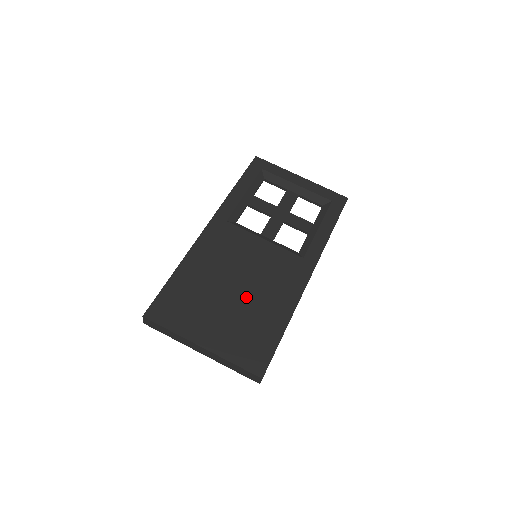
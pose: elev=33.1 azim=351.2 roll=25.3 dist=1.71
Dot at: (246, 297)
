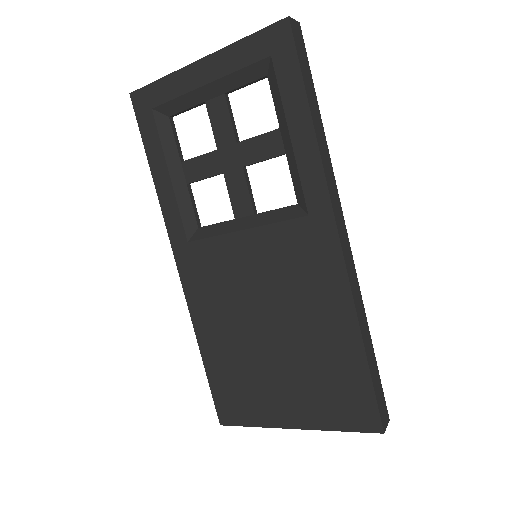
Dot at: (288, 336)
